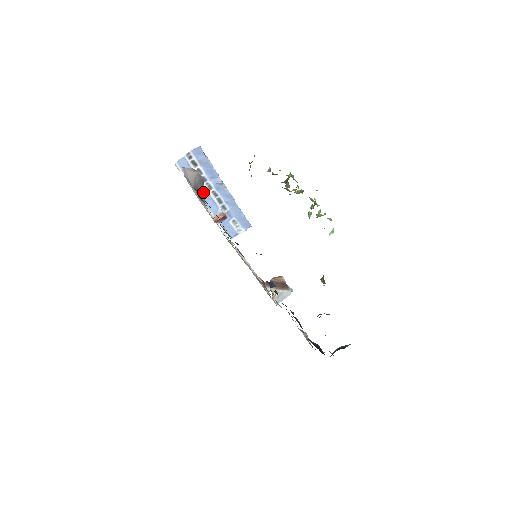
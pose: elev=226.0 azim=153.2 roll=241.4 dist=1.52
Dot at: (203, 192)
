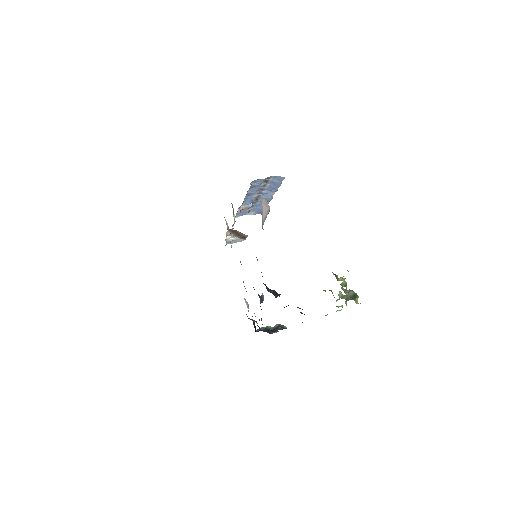
Dot at: occluded
